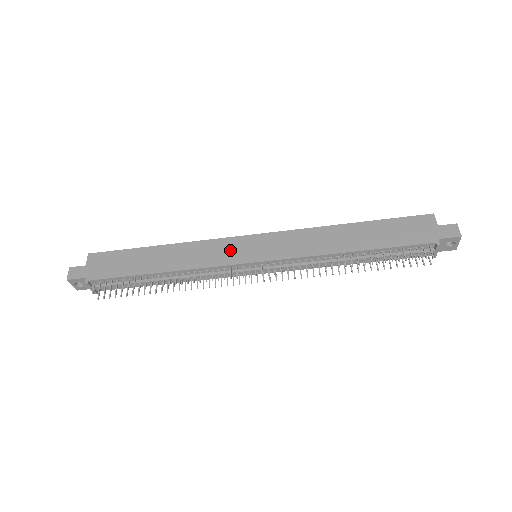
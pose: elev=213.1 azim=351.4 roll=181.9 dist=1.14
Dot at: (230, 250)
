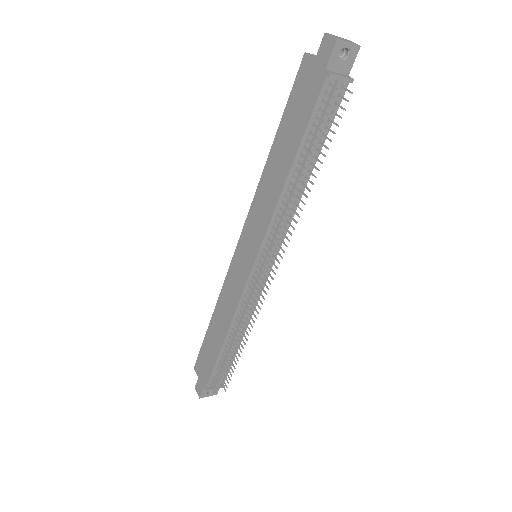
Dot at: (237, 275)
